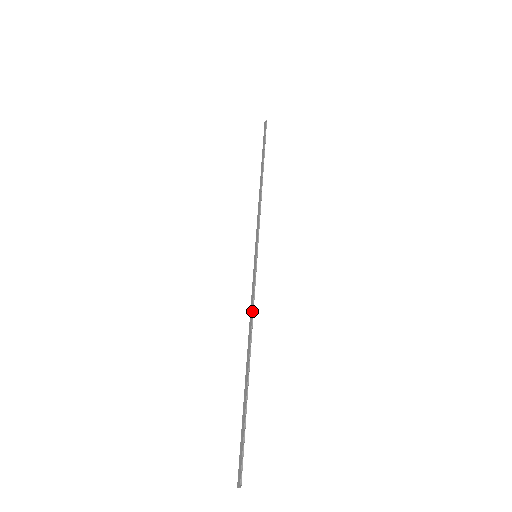
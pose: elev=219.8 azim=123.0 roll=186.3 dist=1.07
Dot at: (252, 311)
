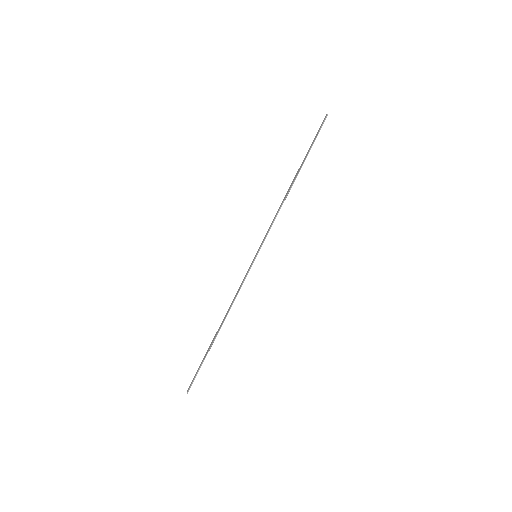
Dot at: (234, 298)
